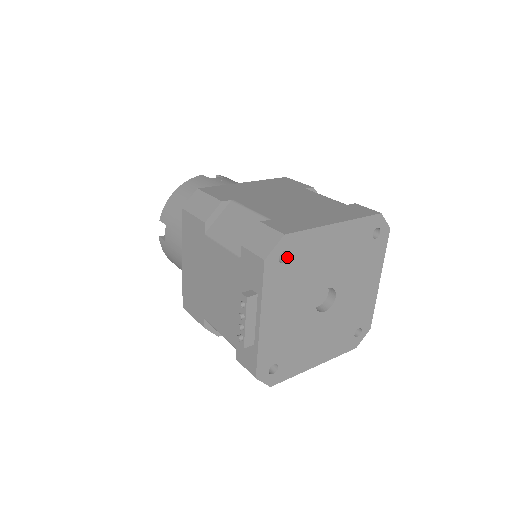
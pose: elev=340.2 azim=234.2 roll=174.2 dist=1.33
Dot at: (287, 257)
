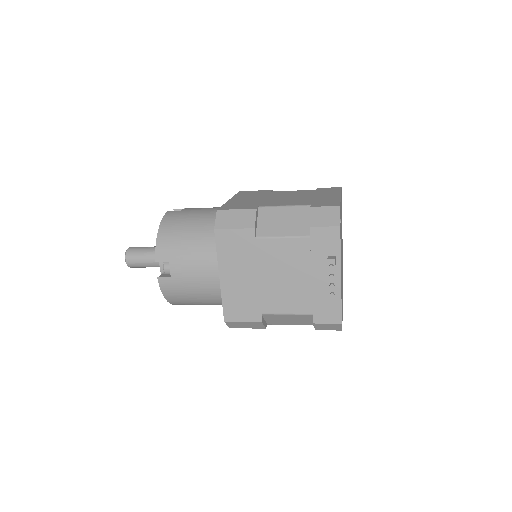
Dot at: occluded
